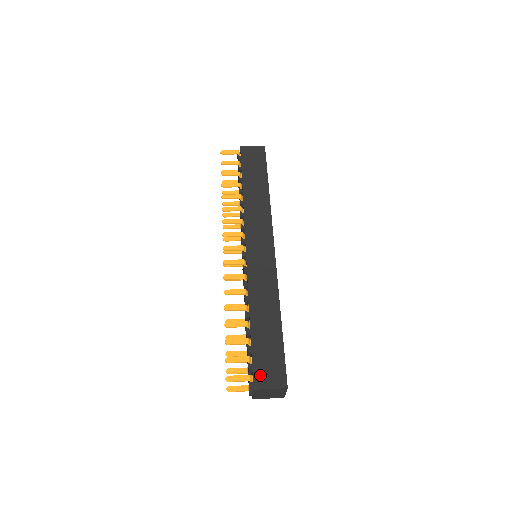
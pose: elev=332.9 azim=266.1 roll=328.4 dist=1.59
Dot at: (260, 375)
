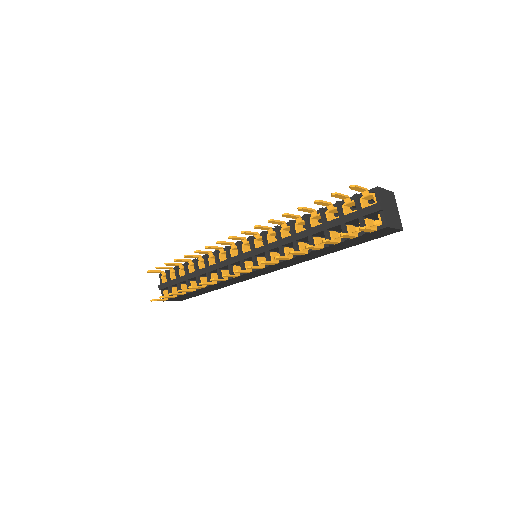
Dot at: occluded
